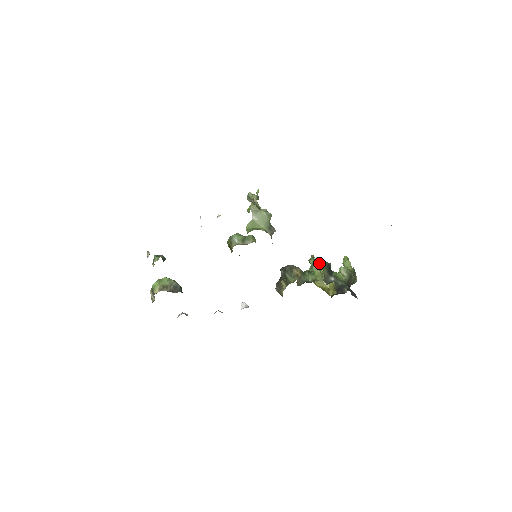
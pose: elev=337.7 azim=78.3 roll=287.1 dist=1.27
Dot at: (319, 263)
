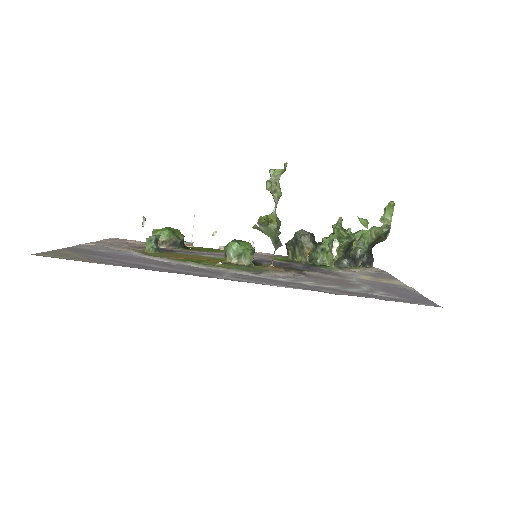
Dot at: (335, 250)
